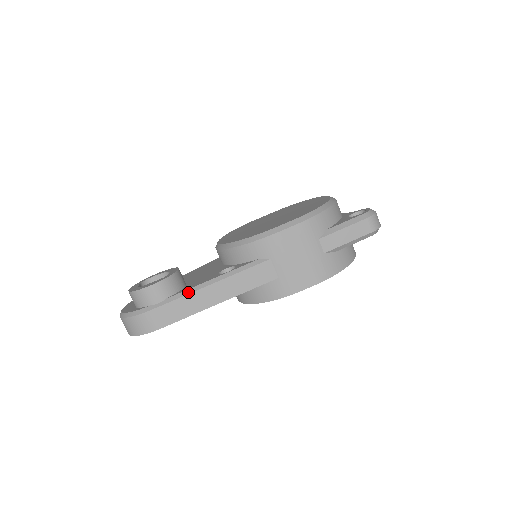
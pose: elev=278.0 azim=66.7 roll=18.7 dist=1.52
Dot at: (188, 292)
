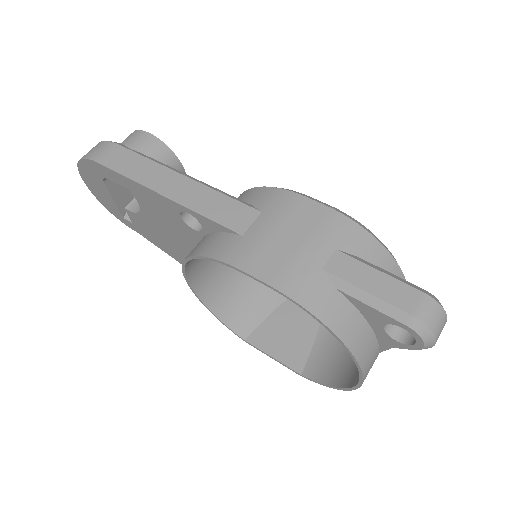
Dot at: (160, 163)
